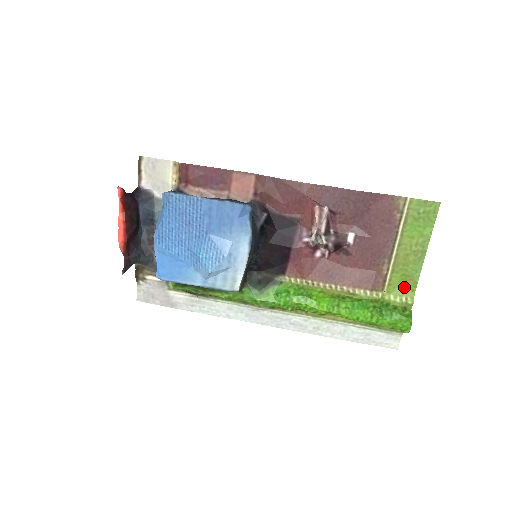
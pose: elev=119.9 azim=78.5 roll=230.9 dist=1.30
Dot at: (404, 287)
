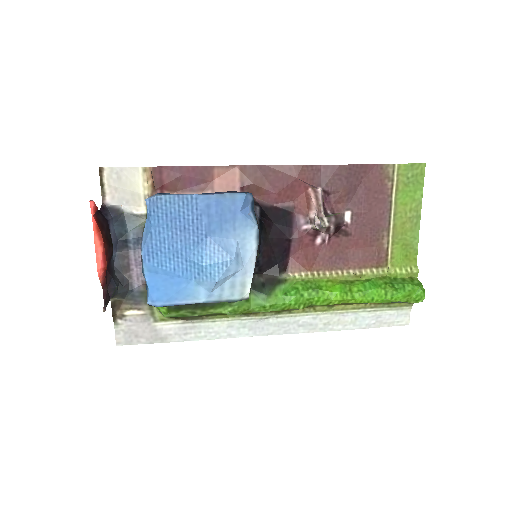
Dot at: (406, 257)
